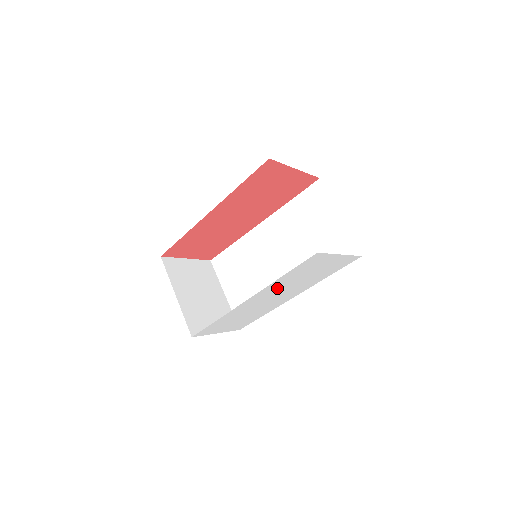
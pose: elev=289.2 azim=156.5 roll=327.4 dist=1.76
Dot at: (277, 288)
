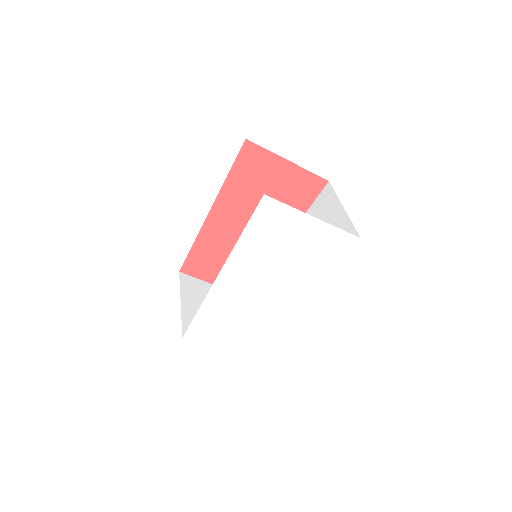
Dot at: (253, 265)
